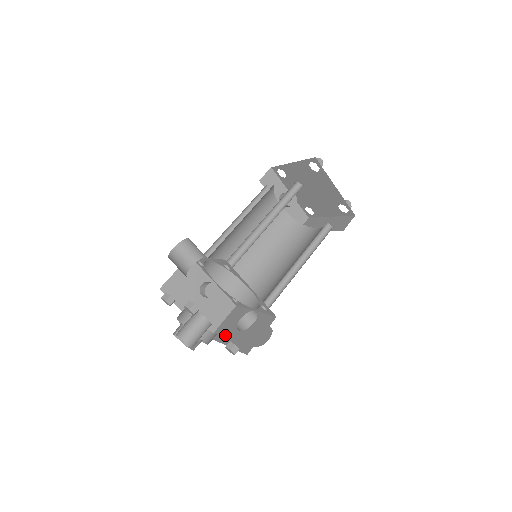
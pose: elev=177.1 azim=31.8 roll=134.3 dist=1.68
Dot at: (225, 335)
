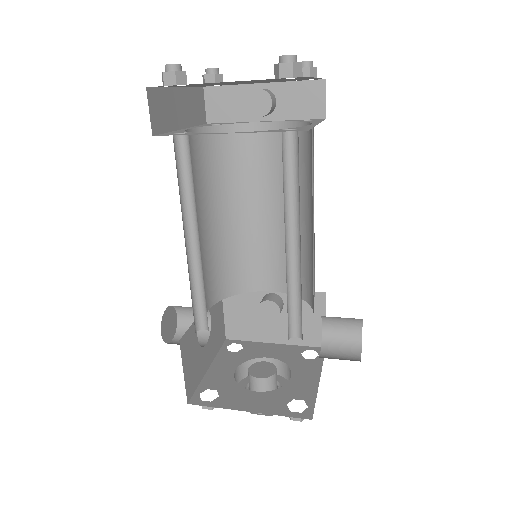
Dot at: occluded
